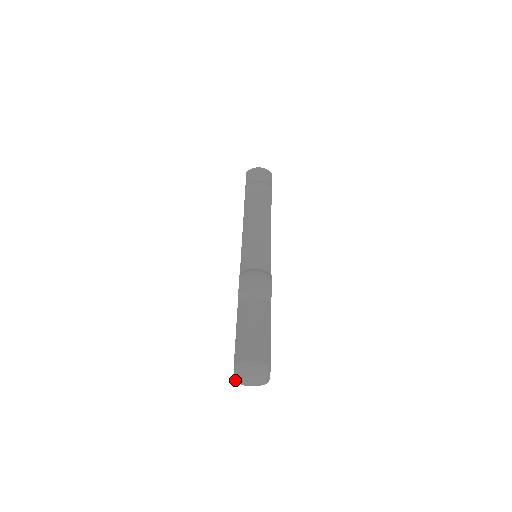
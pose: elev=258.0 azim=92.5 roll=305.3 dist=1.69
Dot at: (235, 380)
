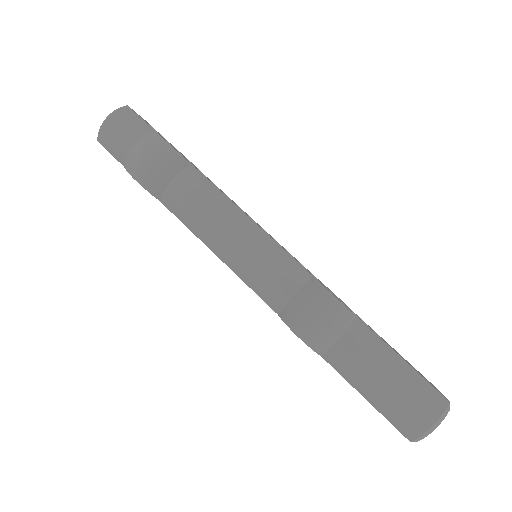
Dot at: occluded
